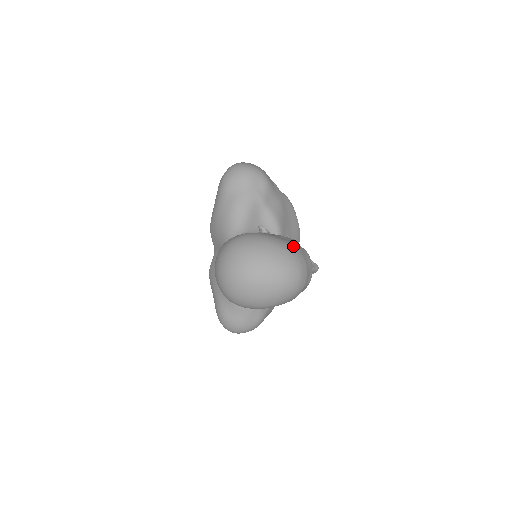
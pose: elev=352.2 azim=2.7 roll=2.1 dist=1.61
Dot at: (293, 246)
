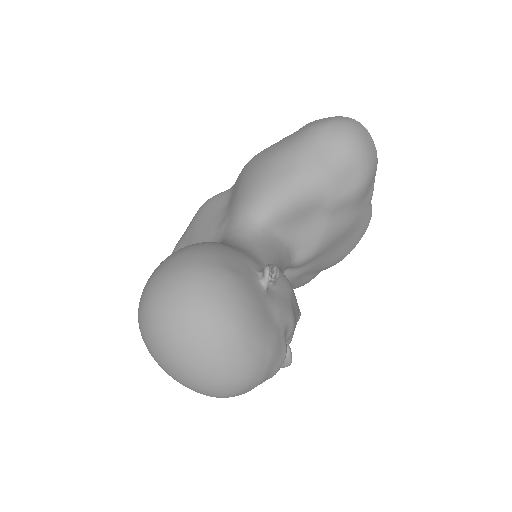
Dot at: (267, 351)
